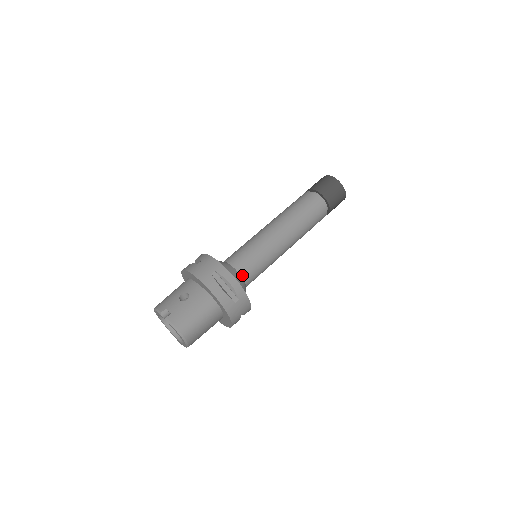
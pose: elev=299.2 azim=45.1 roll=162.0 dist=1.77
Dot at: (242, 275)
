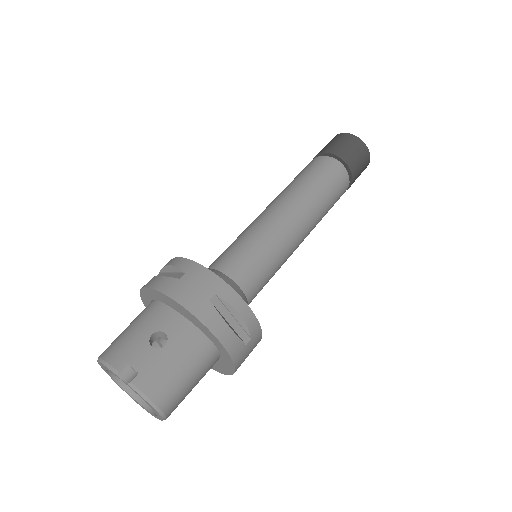
Dot at: (246, 292)
